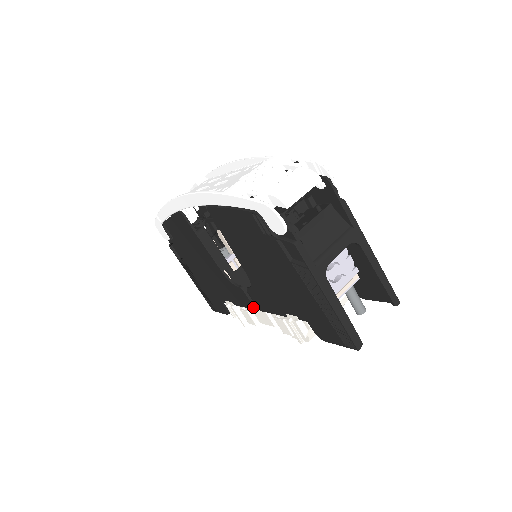
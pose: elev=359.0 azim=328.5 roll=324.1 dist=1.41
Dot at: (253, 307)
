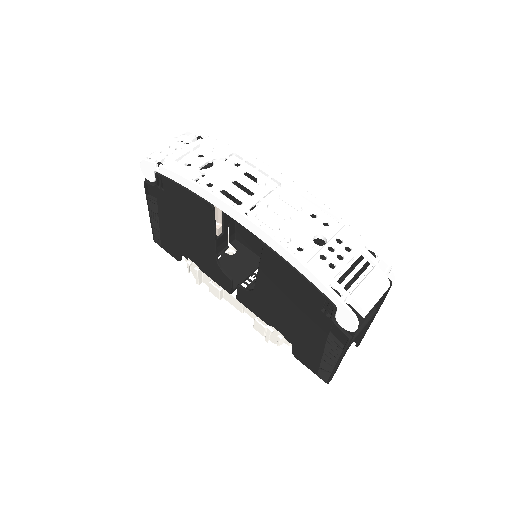
Dot at: (229, 292)
